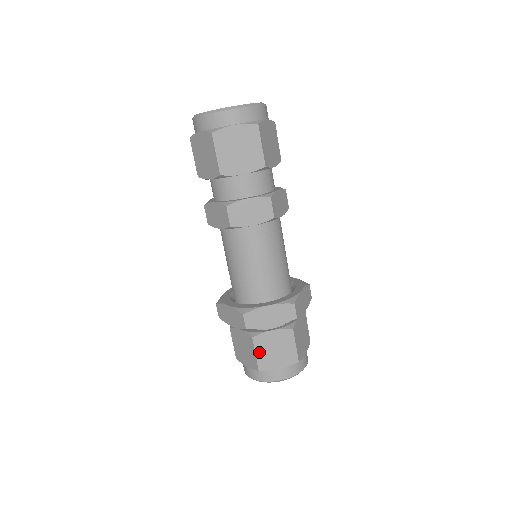
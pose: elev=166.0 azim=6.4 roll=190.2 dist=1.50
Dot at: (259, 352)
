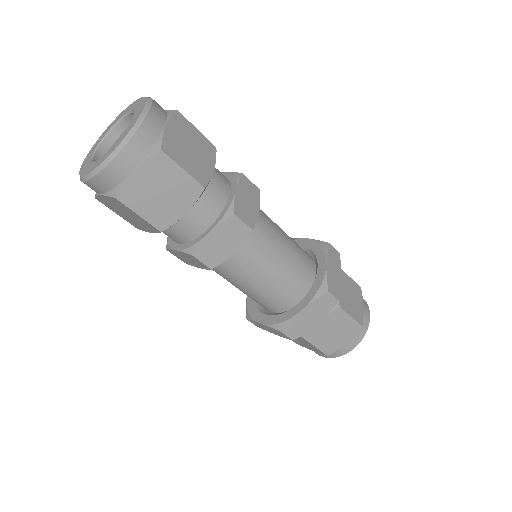
Dot at: (318, 344)
